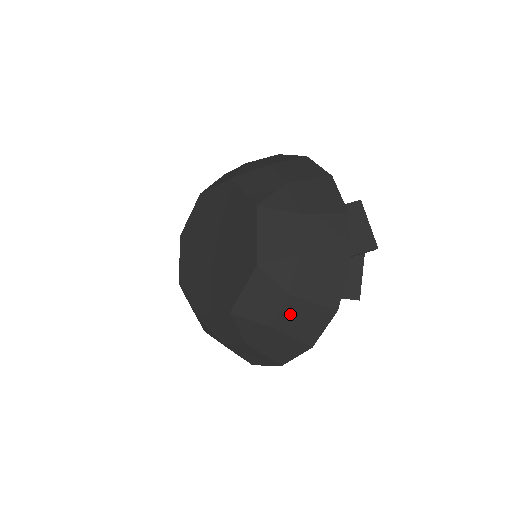
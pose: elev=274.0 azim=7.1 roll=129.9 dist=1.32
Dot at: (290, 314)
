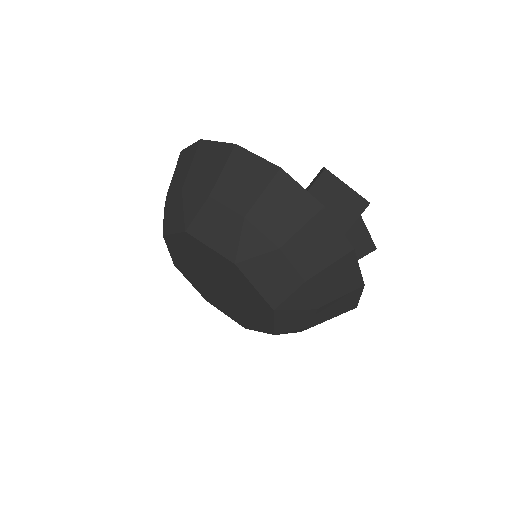
Dot at: (325, 313)
